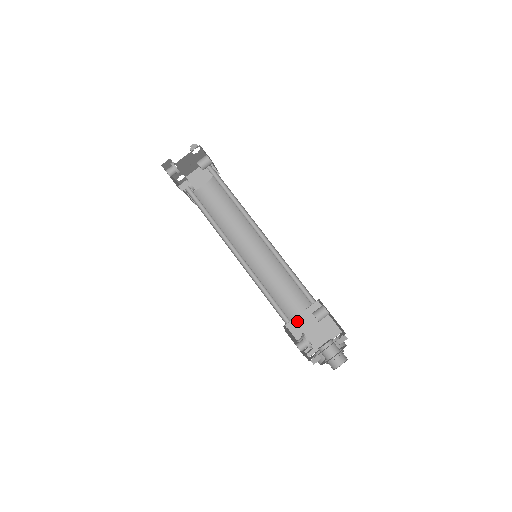
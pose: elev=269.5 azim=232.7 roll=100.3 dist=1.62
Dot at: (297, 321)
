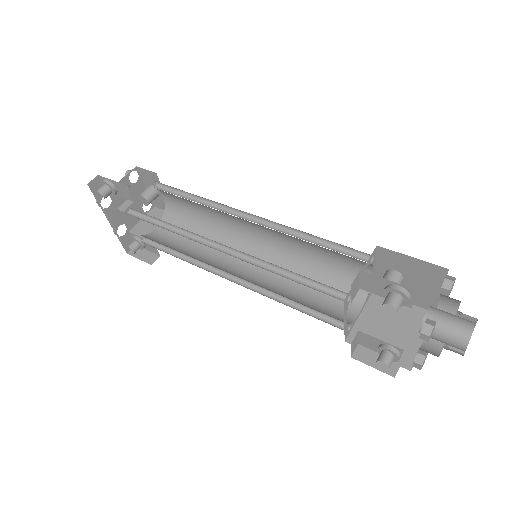
Dot at: (360, 328)
